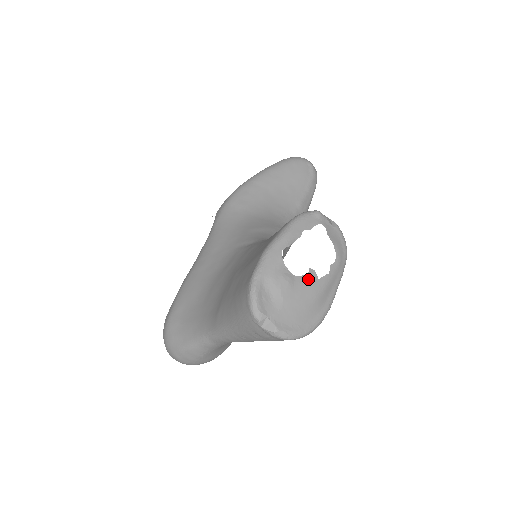
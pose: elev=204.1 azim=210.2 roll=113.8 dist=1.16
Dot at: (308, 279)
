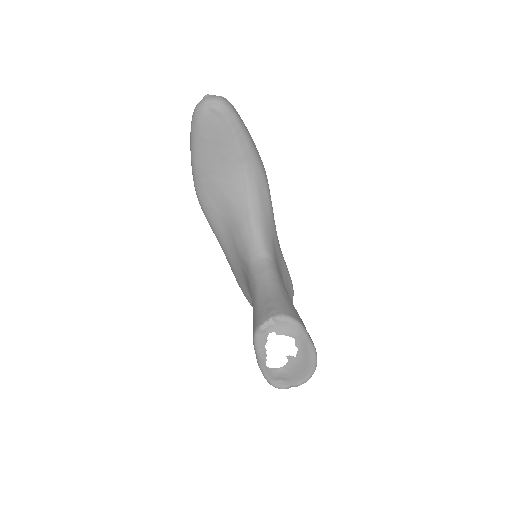
Dot at: (291, 362)
